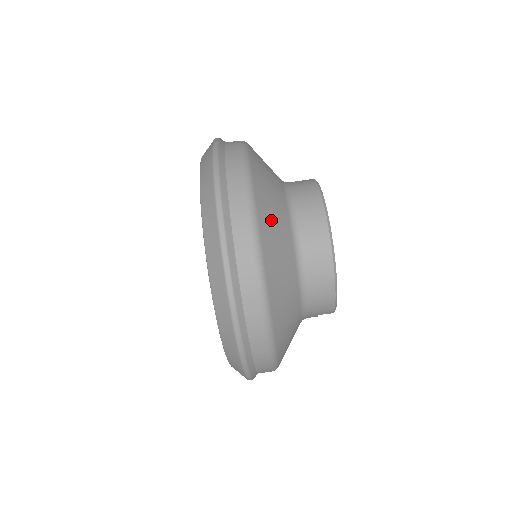
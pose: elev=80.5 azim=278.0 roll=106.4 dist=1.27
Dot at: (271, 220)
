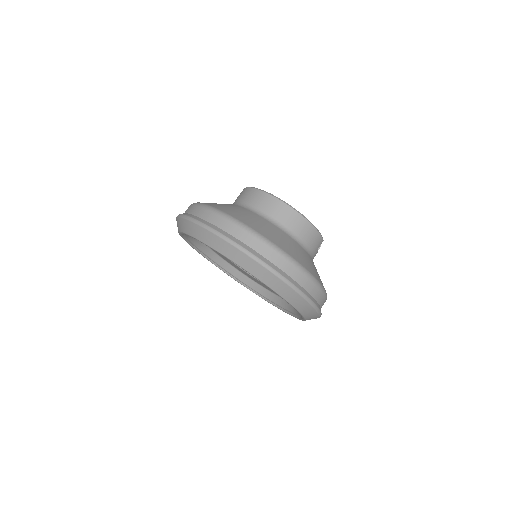
Dot at: (250, 220)
